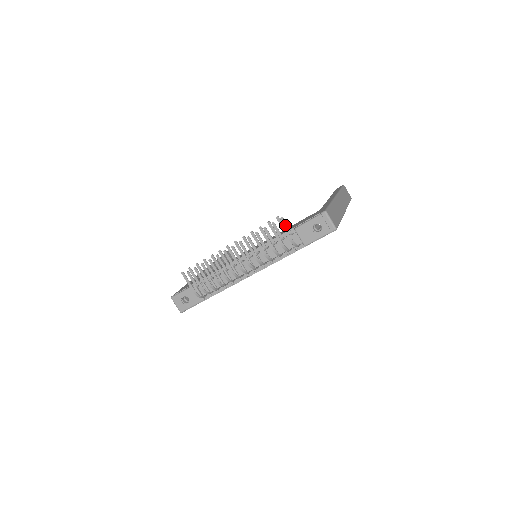
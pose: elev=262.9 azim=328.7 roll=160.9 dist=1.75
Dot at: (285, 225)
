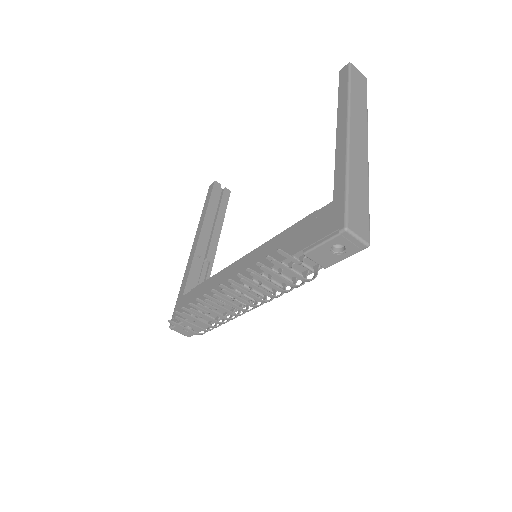
Dot at: (287, 257)
